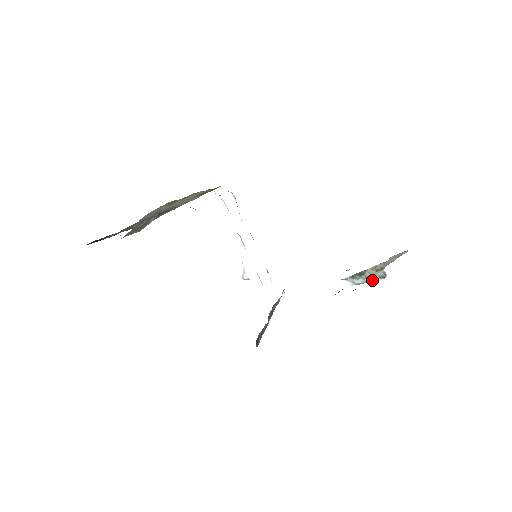
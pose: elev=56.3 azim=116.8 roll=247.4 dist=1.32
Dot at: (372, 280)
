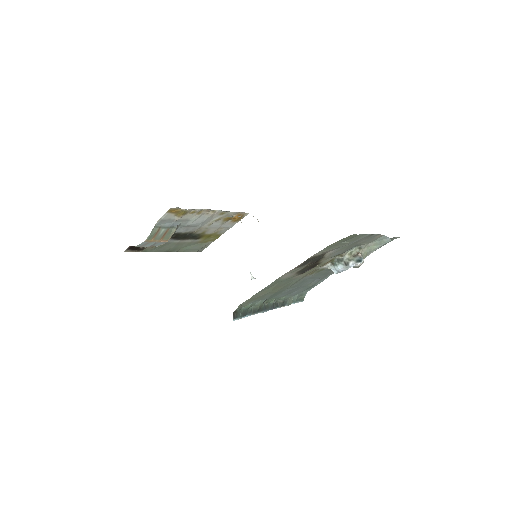
Dot at: (351, 265)
